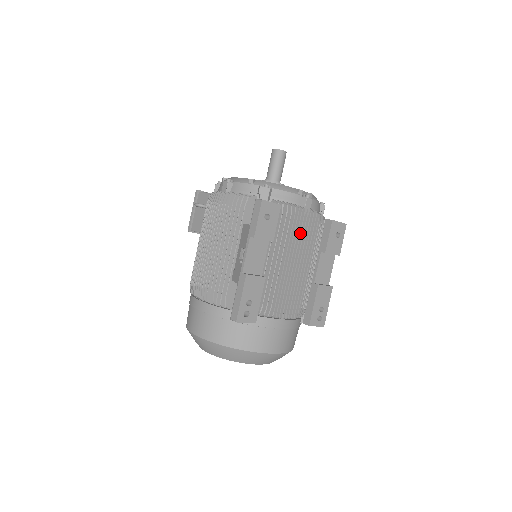
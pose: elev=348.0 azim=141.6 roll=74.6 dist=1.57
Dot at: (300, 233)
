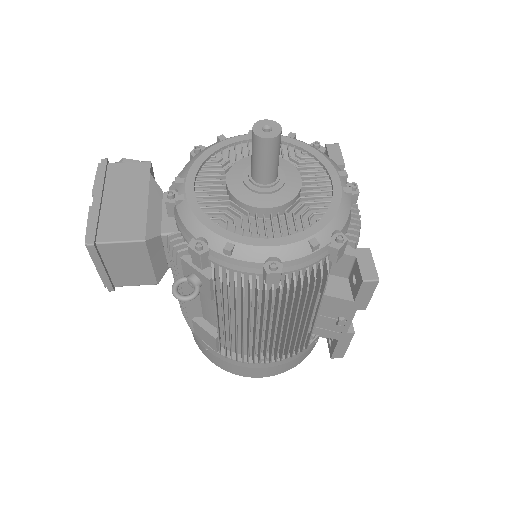
Dot at: occluded
